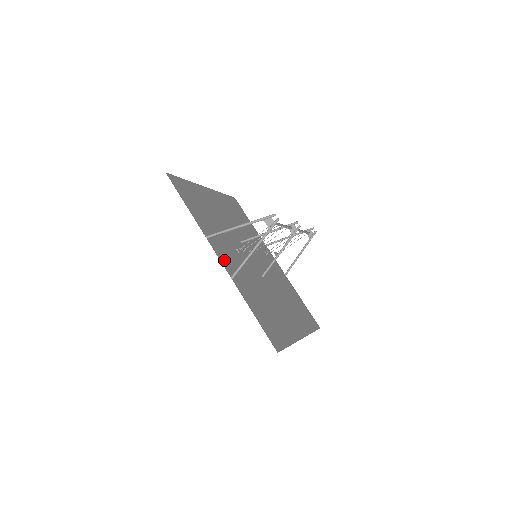
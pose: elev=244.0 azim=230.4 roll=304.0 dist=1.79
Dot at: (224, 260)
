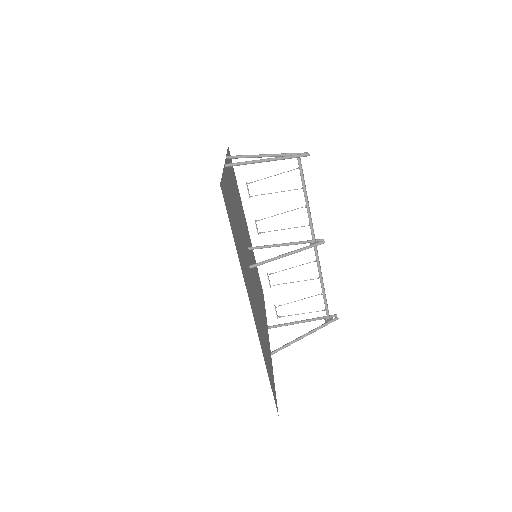
Dot at: (228, 172)
